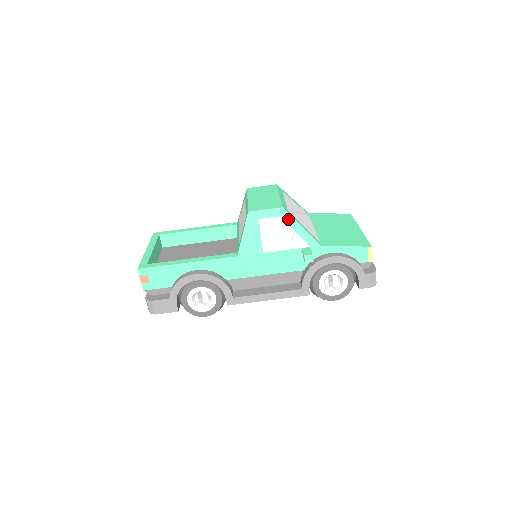
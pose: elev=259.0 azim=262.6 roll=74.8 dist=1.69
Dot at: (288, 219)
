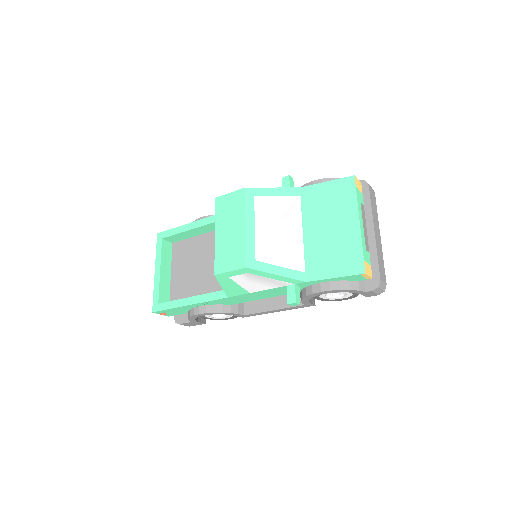
Dot at: (258, 273)
